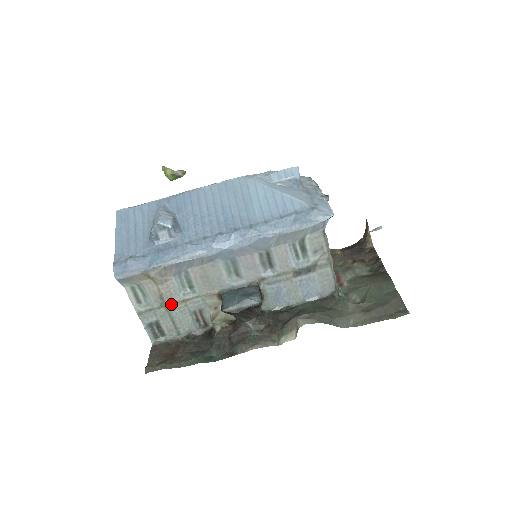
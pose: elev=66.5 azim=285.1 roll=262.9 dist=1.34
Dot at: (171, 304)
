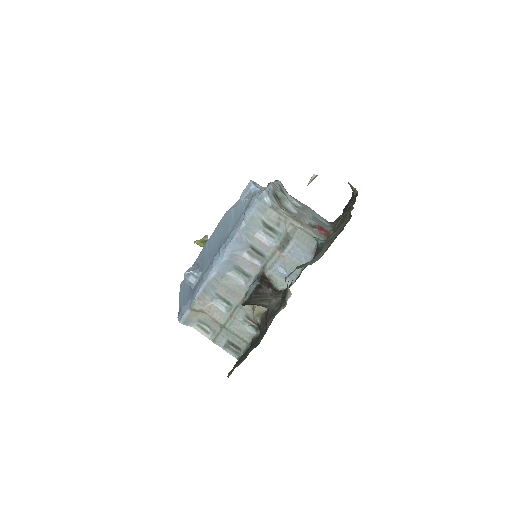
Dot at: (226, 323)
